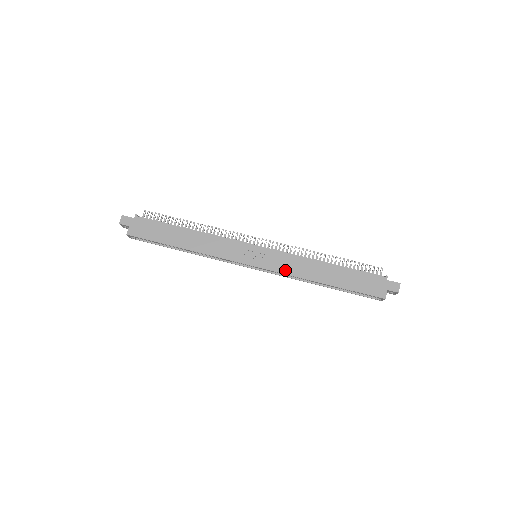
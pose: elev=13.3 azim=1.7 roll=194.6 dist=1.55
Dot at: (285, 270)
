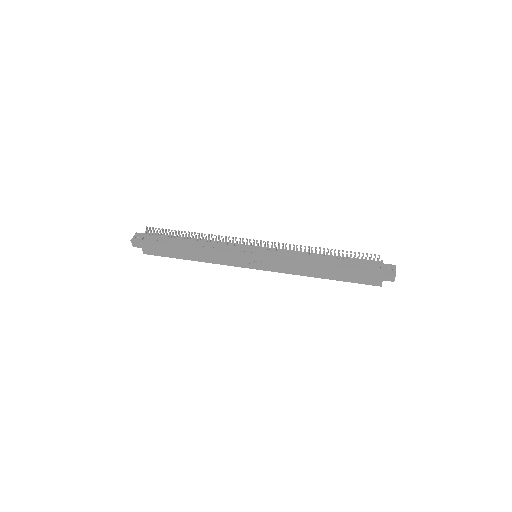
Dot at: (284, 271)
